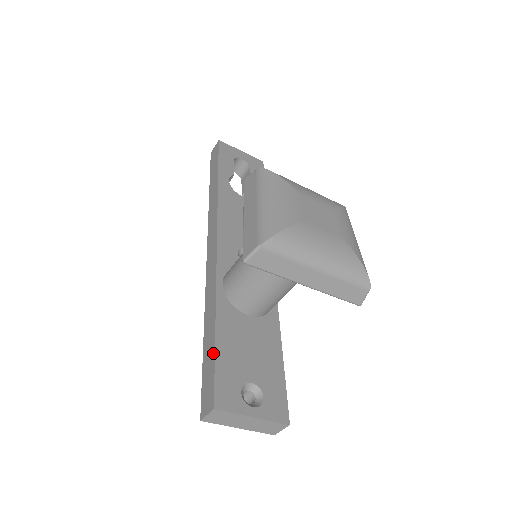
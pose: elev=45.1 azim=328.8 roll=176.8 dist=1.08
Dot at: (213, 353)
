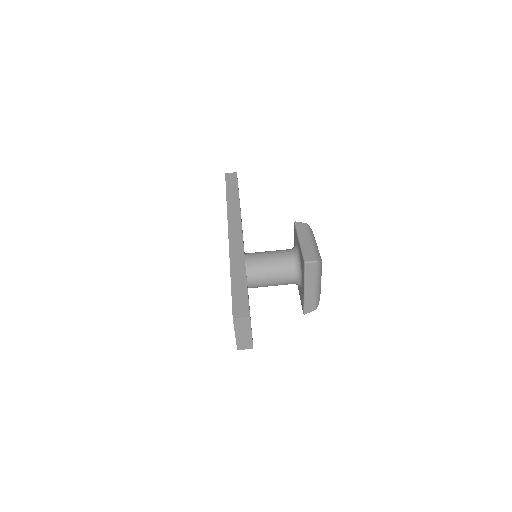
Dot at: (246, 290)
